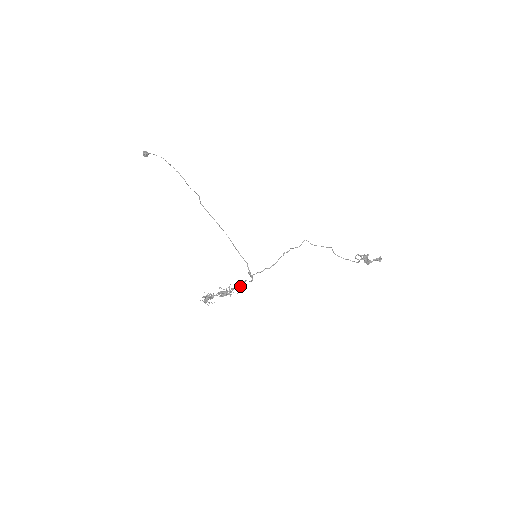
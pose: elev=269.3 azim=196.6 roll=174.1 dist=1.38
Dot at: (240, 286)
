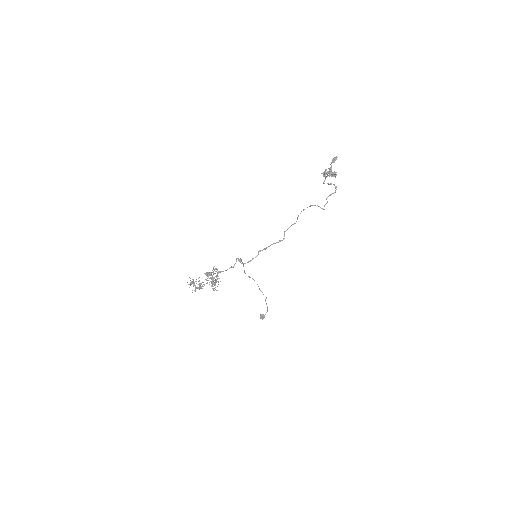
Dot at: occluded
